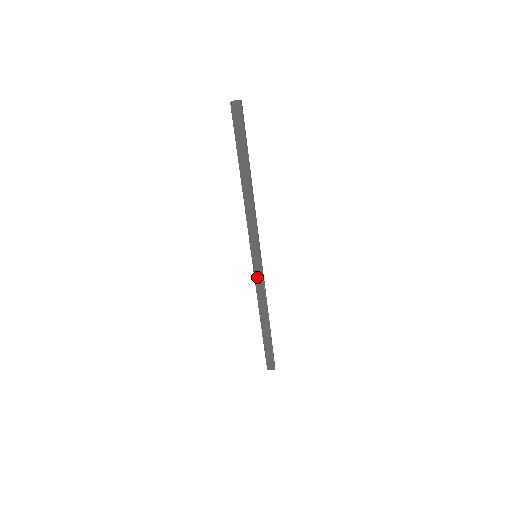
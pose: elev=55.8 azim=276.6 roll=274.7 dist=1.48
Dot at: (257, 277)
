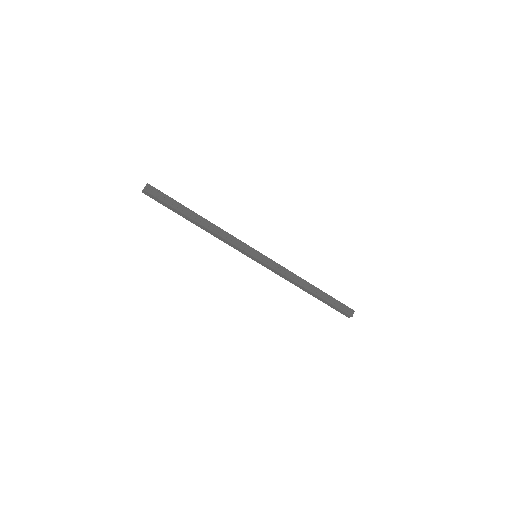
Dot at: (269, 268)
